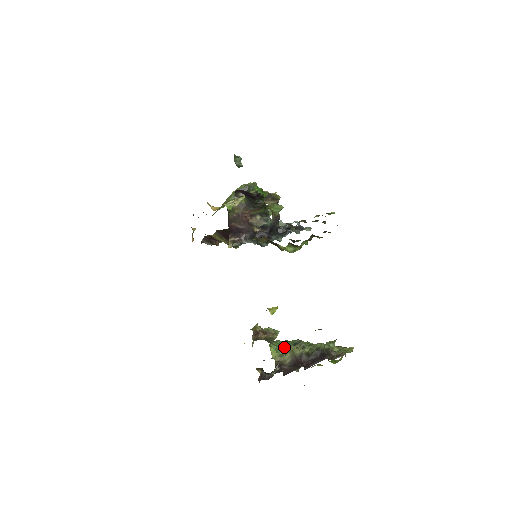
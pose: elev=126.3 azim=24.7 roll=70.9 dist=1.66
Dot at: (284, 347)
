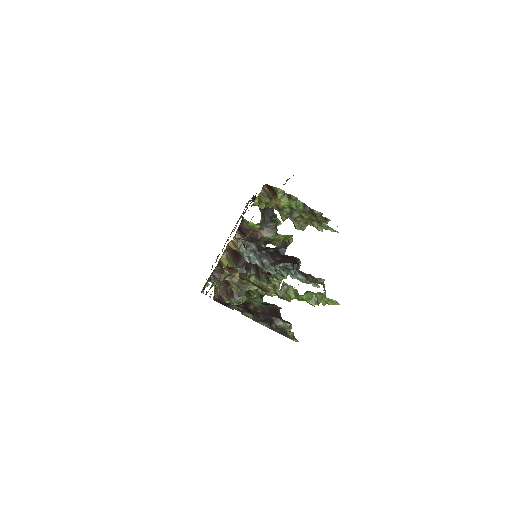
Dot at: (256, 297)
